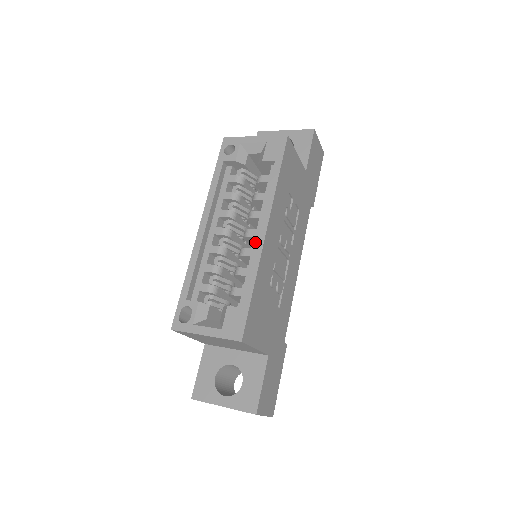
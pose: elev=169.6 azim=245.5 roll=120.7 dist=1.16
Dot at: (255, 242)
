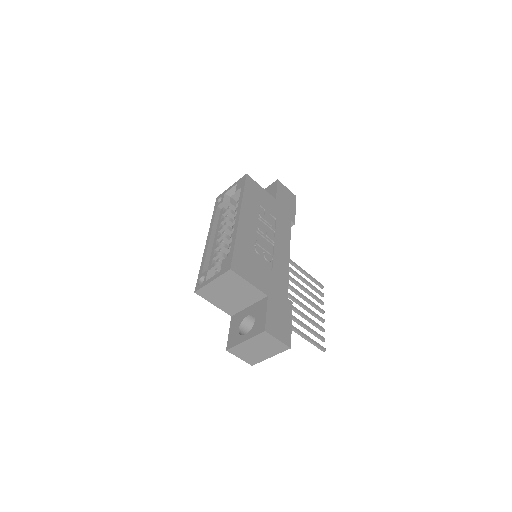
Dot at: occluded
